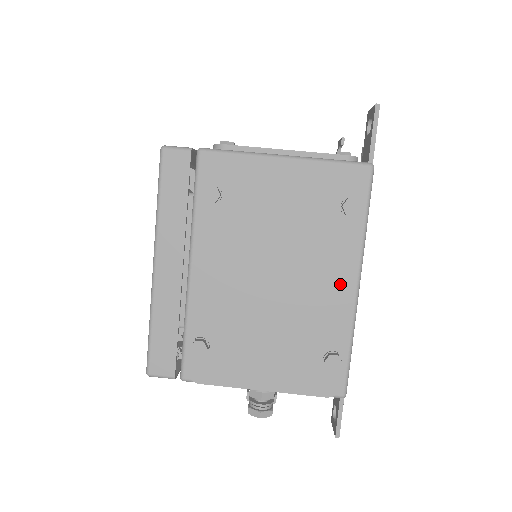
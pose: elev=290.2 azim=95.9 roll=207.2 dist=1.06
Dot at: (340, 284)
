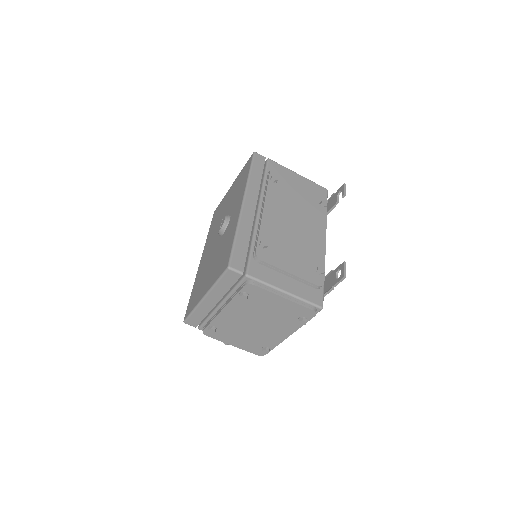
Dot at: (283, 335)
